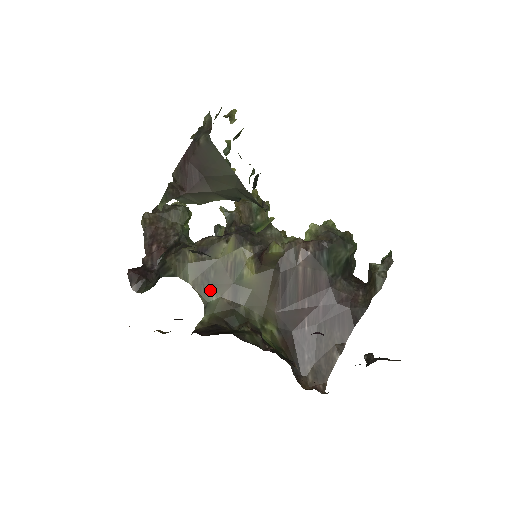
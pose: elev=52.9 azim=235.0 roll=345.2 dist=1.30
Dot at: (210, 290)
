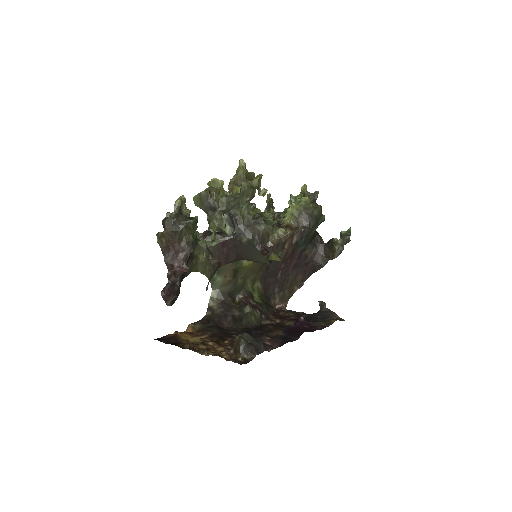
Dot at: (216, 274)
